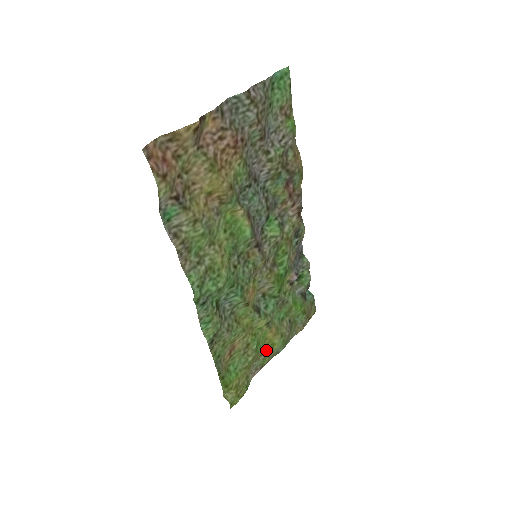
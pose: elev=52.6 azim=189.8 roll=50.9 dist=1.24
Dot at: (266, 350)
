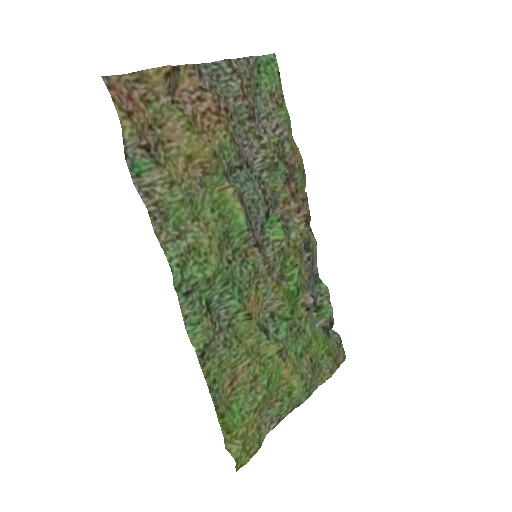
Dot at: (282, 394)
